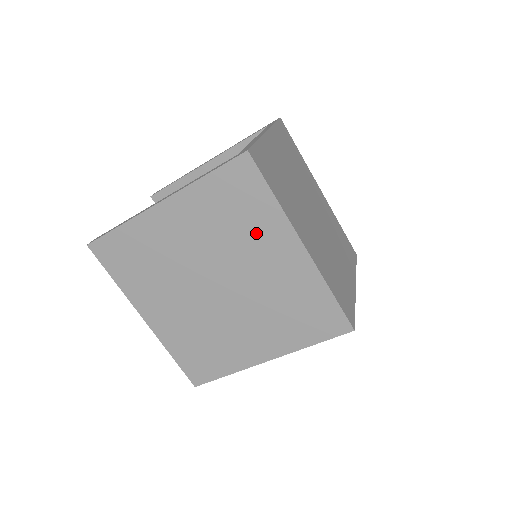
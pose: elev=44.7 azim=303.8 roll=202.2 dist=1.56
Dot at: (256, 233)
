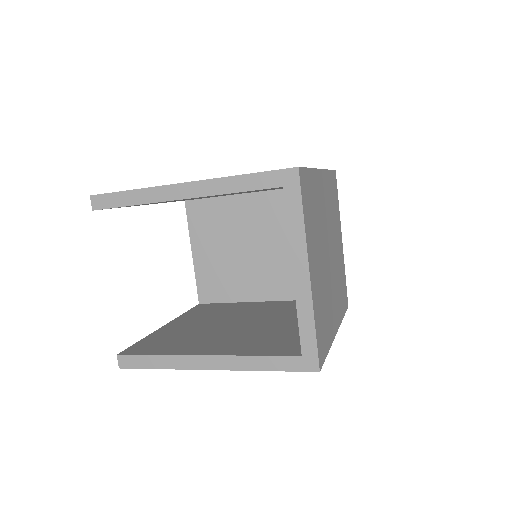
Dot at: occluded
